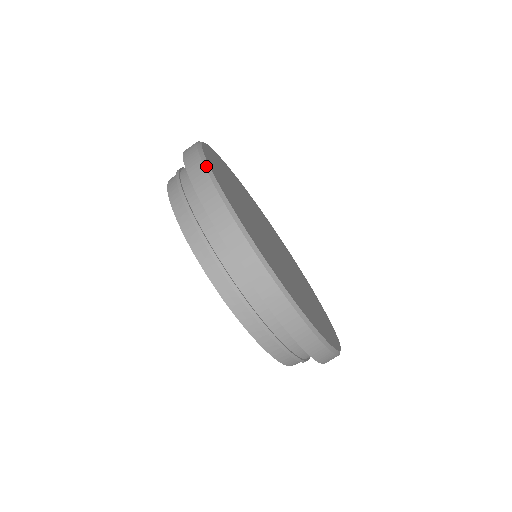
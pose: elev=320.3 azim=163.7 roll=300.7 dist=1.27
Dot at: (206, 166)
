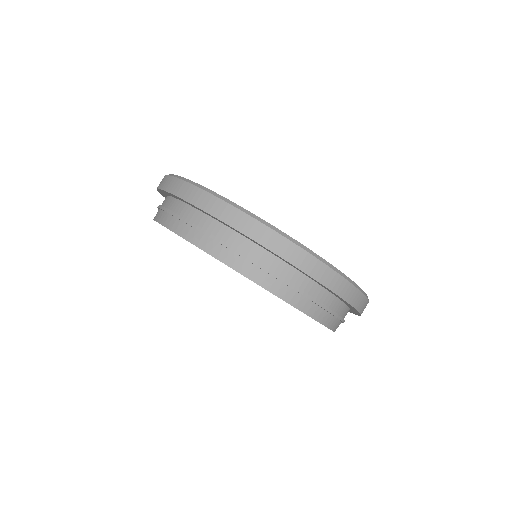
Dot at: (171, 175)
